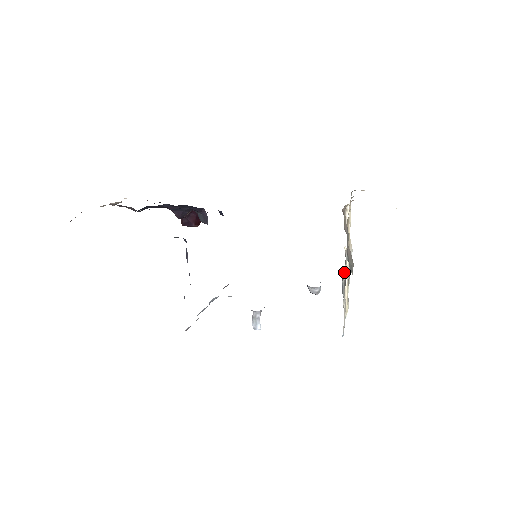
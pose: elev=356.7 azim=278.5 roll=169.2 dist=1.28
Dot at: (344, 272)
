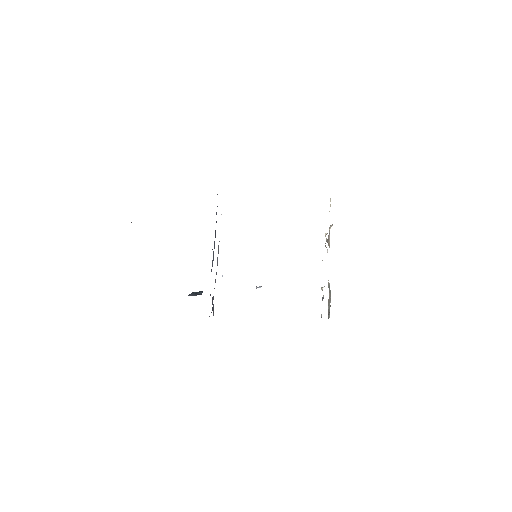
Dot at: occluded
